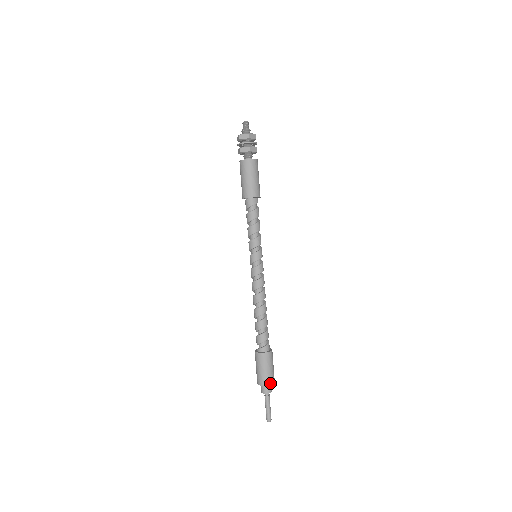
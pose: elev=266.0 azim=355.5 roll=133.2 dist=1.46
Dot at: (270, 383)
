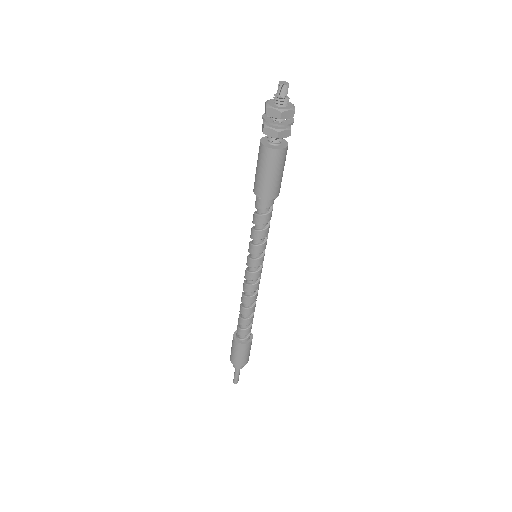
Dot at: (248, 360)
